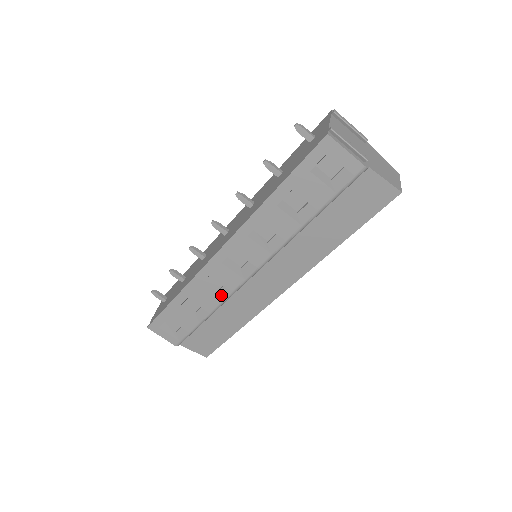
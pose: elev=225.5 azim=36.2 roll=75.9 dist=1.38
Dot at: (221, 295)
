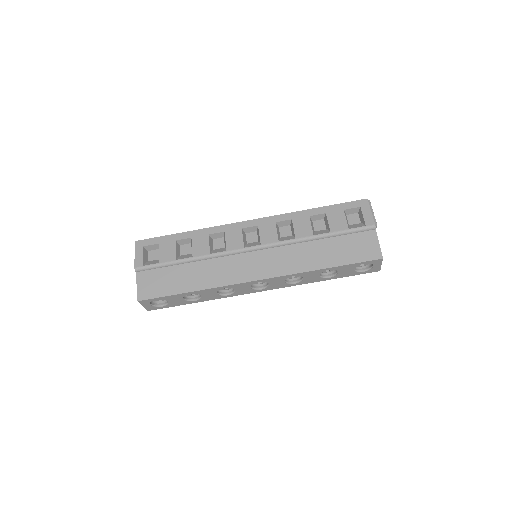
Dot at: (215, 251)
